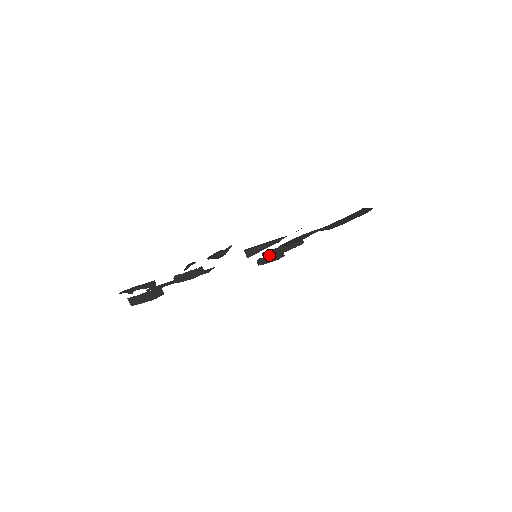
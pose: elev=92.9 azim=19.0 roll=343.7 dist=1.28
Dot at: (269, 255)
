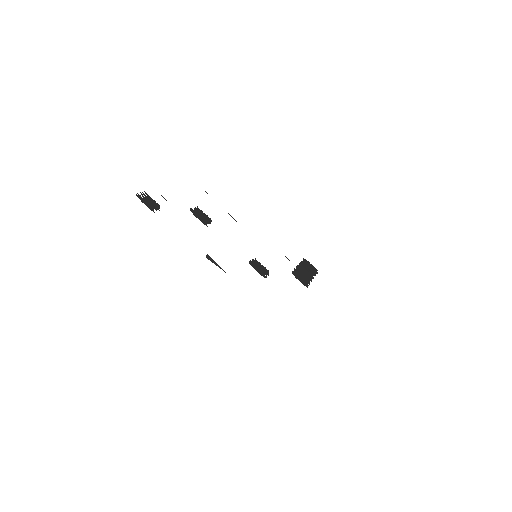
Dot at: (256, 267)
